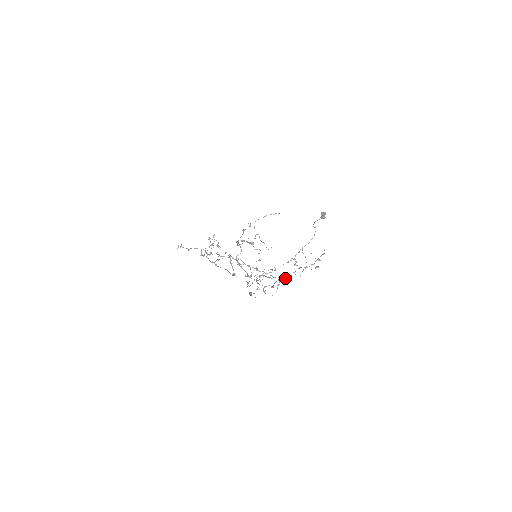
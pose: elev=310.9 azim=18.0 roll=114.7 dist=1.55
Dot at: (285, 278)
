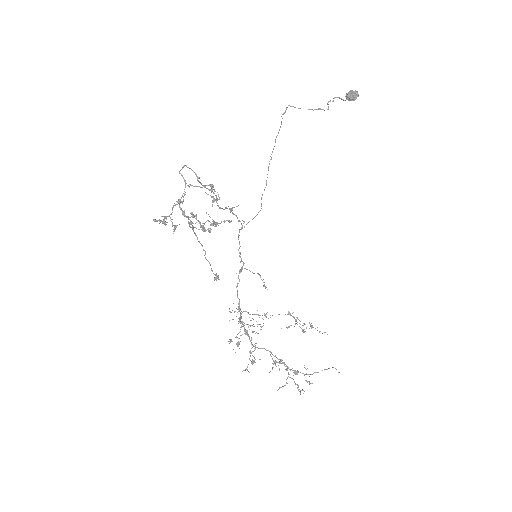
Dot at: occluded
